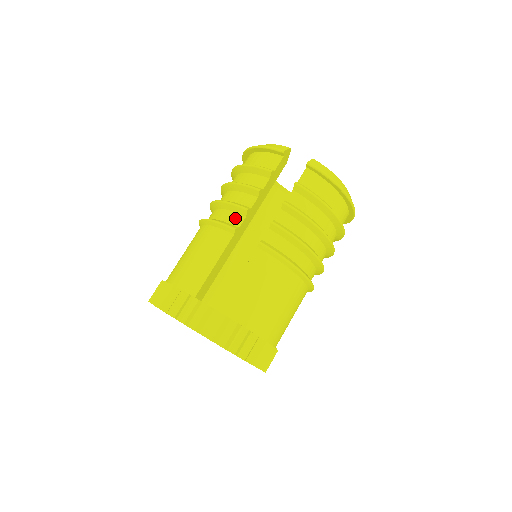
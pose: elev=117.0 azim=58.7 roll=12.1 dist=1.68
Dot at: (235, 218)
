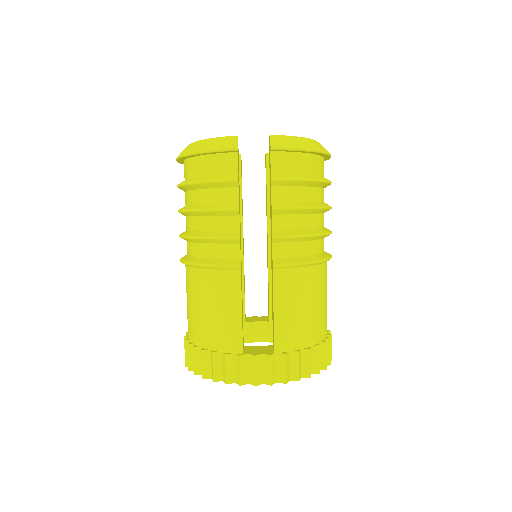
Dot at: (229, 251)
